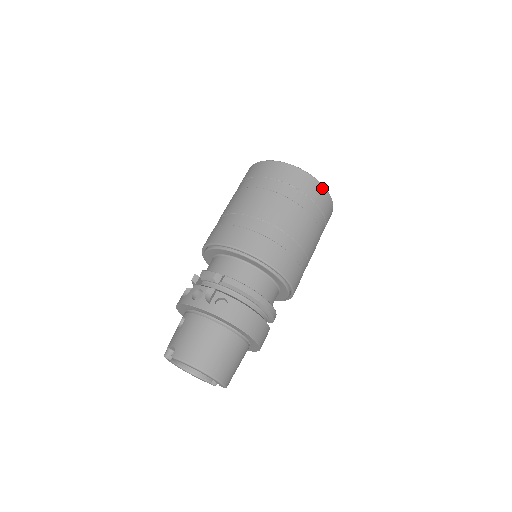
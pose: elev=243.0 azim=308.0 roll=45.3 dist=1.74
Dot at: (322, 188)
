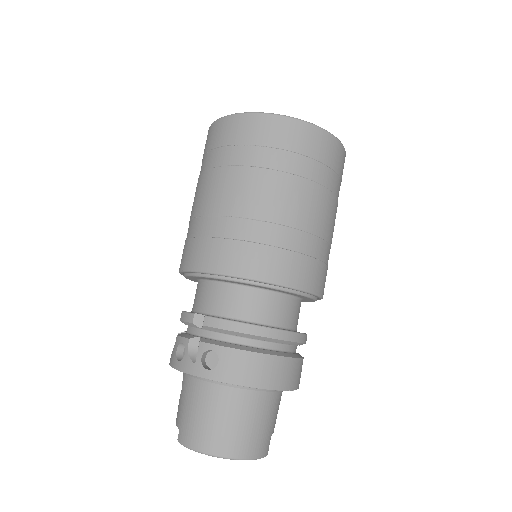
Dot at: (307, 127)
